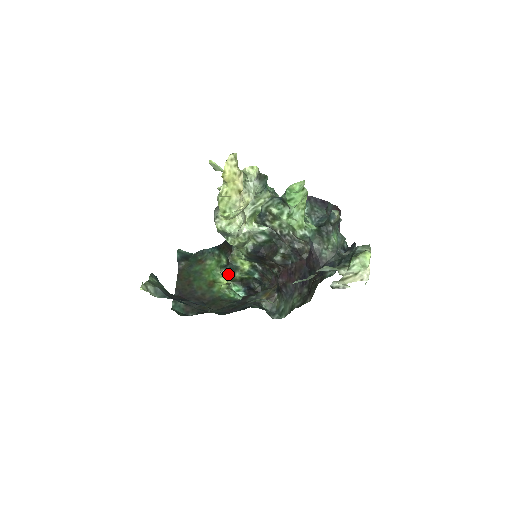
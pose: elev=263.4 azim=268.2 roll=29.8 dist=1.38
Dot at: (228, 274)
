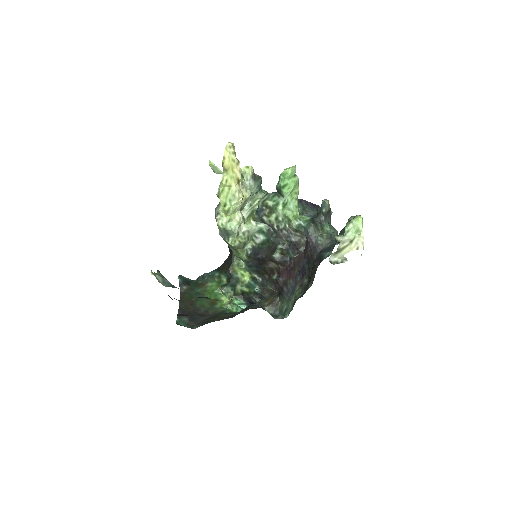
Dot at: (229, 291)
